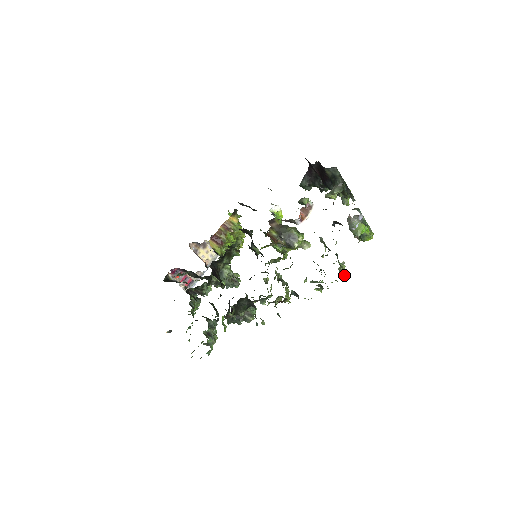
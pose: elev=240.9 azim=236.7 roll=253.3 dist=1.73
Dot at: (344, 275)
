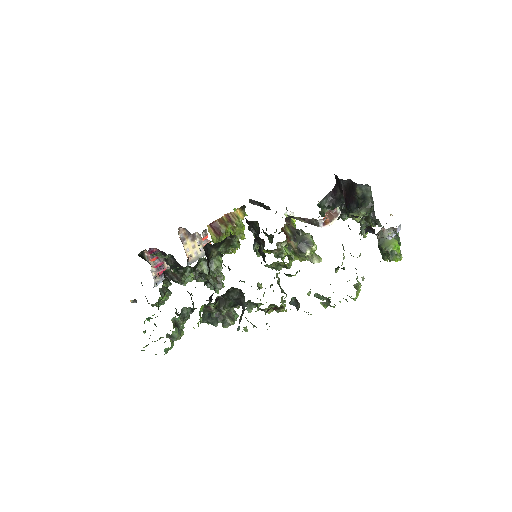
Dot at: (357, 296)
